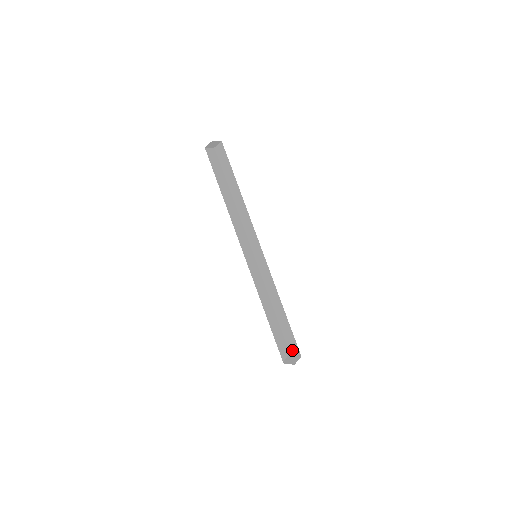
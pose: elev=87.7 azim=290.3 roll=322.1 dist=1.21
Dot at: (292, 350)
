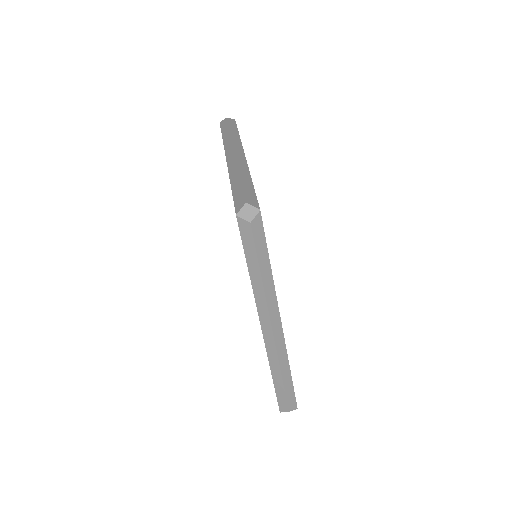
Dot at: (291, 408)
